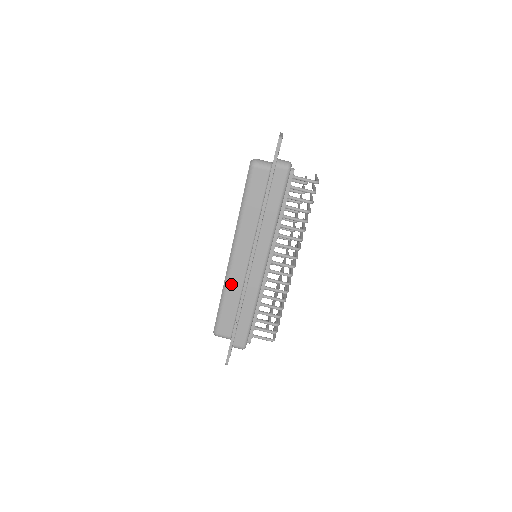
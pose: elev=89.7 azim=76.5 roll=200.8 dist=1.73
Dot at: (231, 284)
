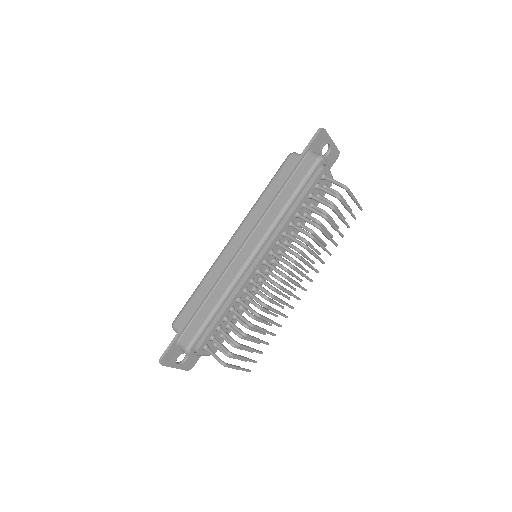
Dot at: (215, 269)
